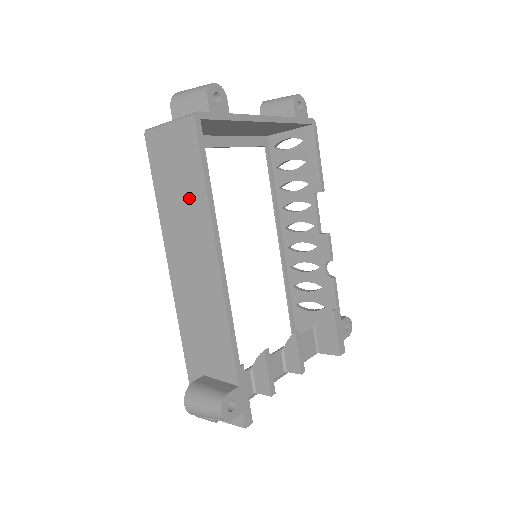
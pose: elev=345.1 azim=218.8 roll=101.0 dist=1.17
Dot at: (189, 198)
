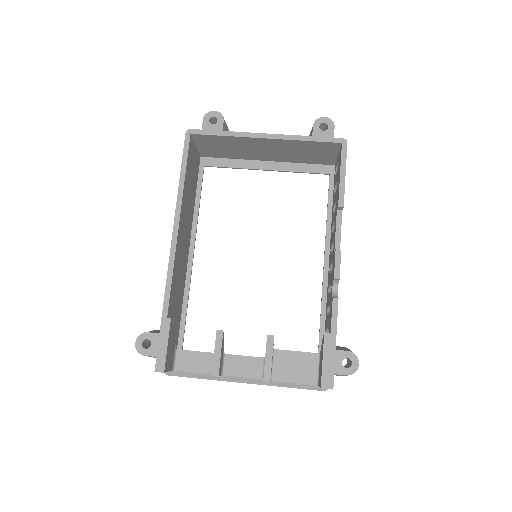
Dot at: occluded
